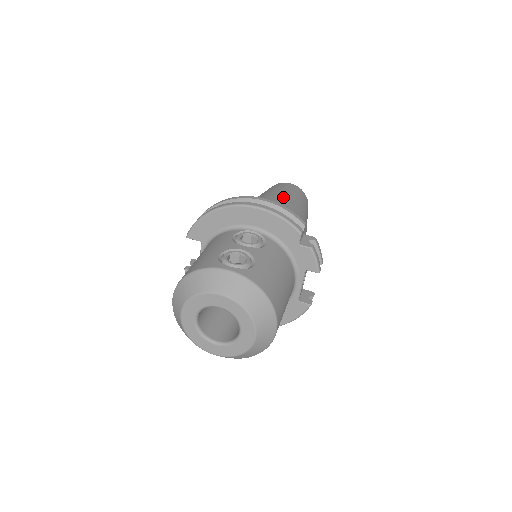
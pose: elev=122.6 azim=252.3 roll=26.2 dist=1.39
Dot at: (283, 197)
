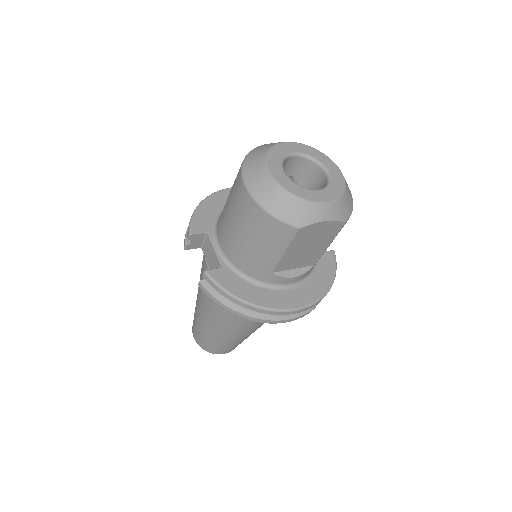
Dot at: occluded
